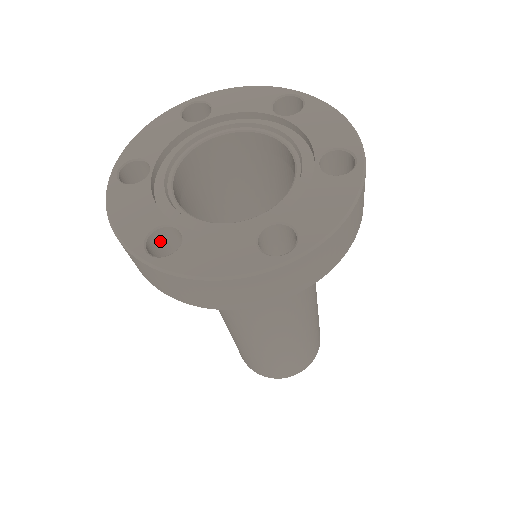
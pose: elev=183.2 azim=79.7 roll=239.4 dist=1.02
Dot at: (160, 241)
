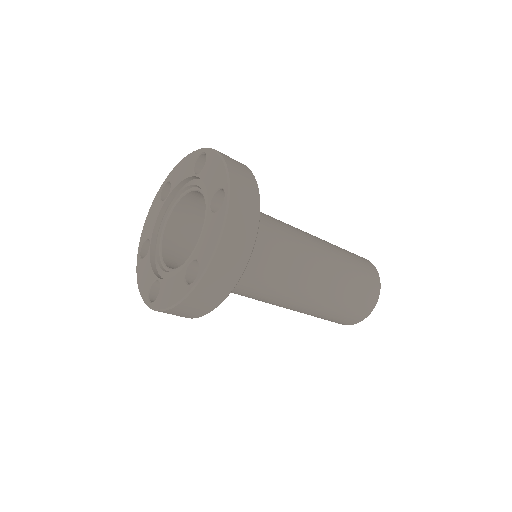
Dot at: occluded
